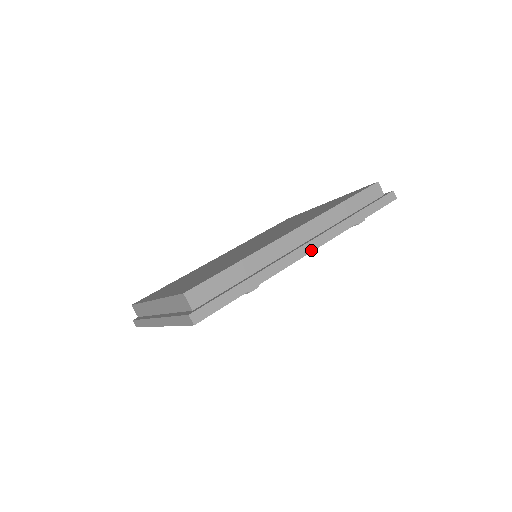
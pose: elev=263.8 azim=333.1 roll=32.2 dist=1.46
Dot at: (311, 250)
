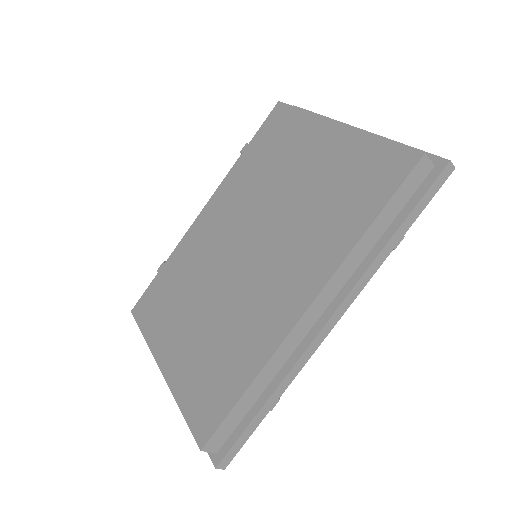
Dot at: (334, 324)
